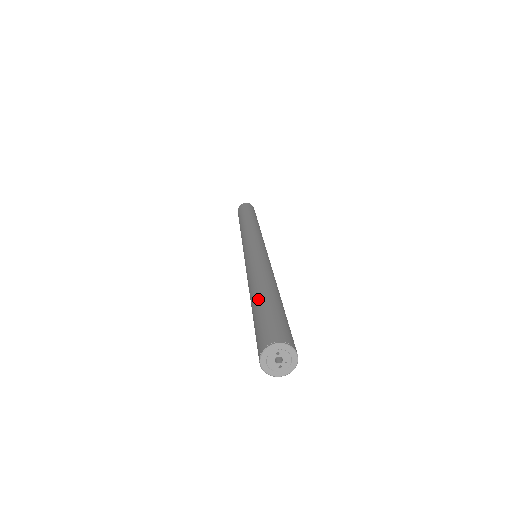
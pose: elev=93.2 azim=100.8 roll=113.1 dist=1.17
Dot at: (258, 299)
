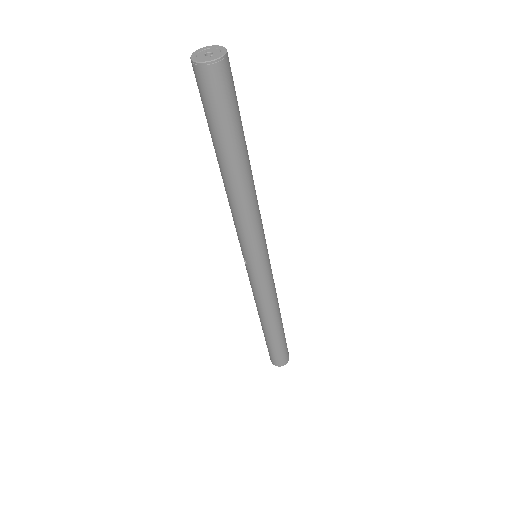
Dot at: occluded
